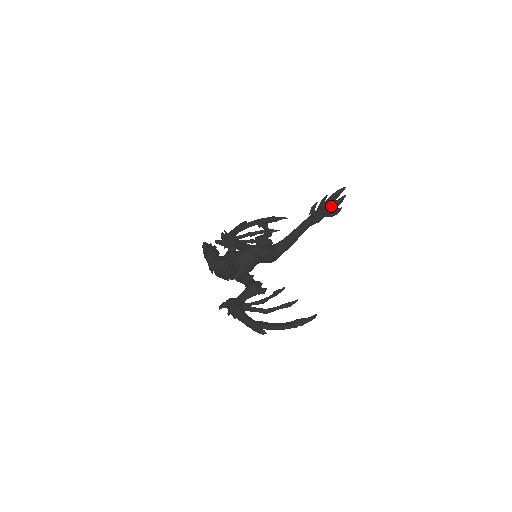
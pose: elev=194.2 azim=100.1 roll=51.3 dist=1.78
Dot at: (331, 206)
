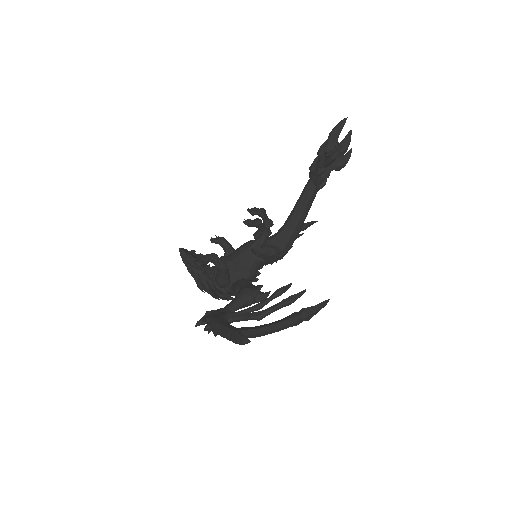
Dot at: occluded
